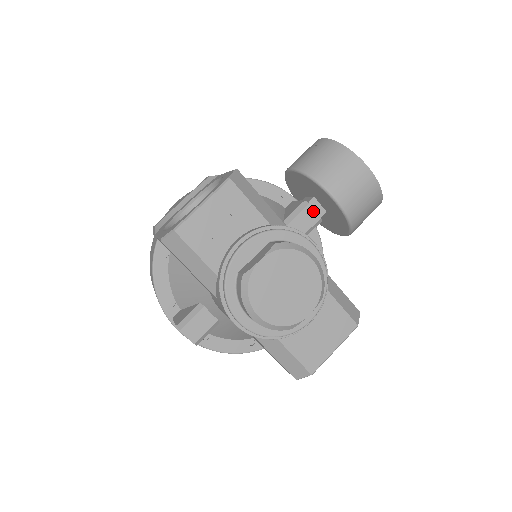
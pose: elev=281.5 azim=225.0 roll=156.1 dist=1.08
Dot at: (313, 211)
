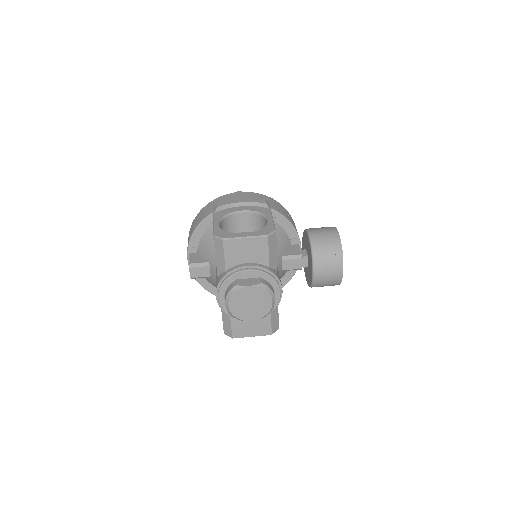
Dot at: (301, 263)
